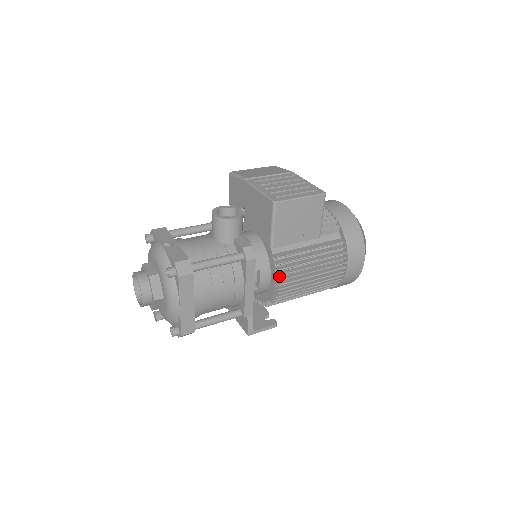
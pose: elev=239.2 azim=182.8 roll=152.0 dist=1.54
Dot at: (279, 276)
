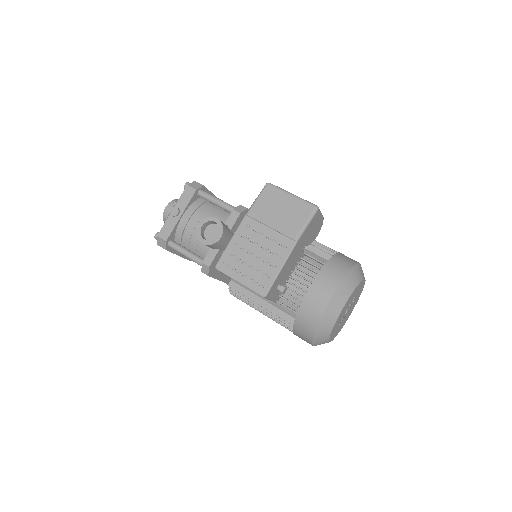
Dot at: occluded
